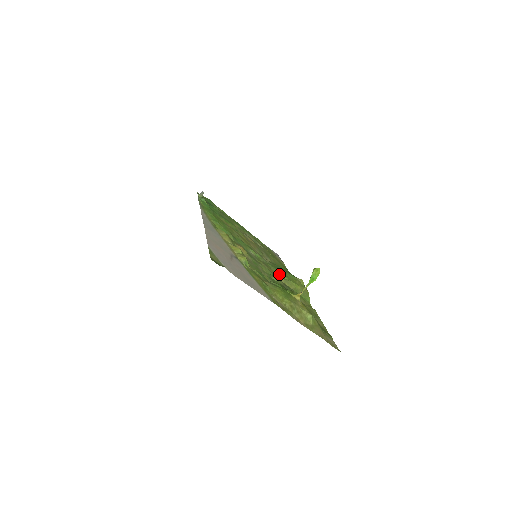
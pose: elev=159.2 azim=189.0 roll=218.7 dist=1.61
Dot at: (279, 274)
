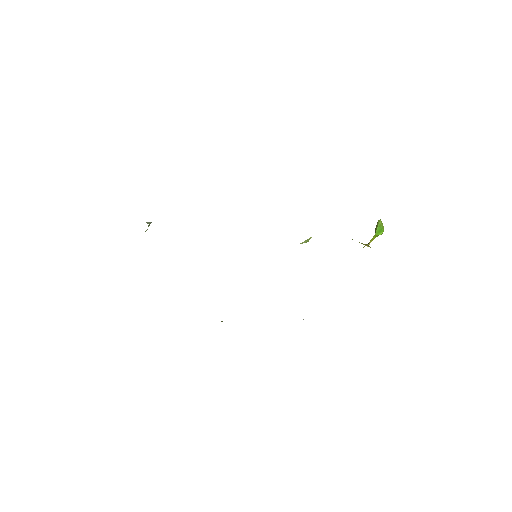
Dot at: occluded
